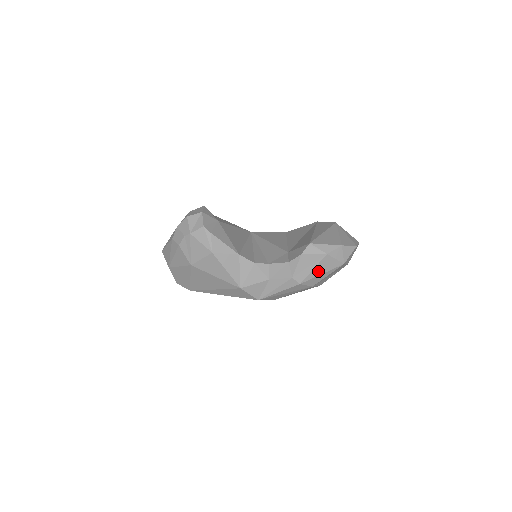
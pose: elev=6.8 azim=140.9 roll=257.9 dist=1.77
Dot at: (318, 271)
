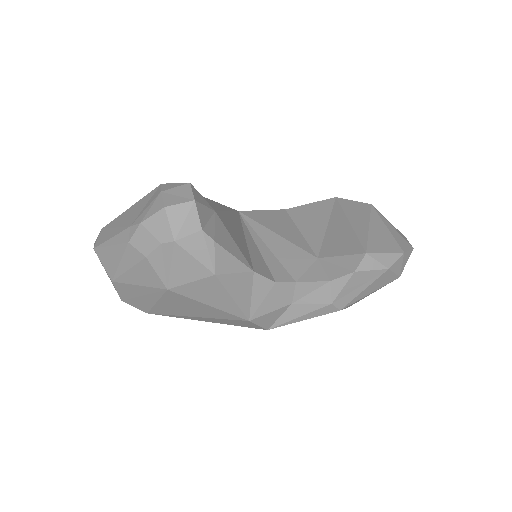
Dot at: (368, 291)
